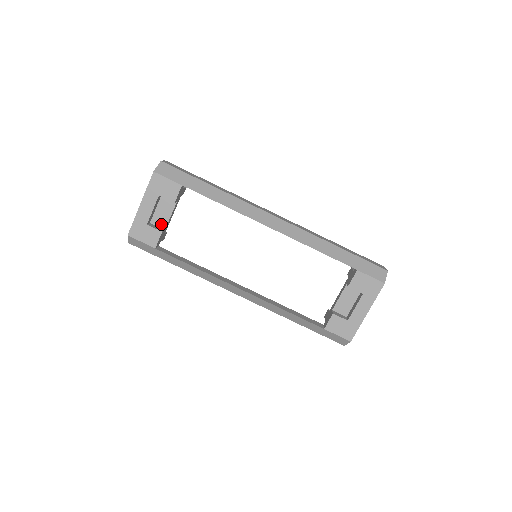
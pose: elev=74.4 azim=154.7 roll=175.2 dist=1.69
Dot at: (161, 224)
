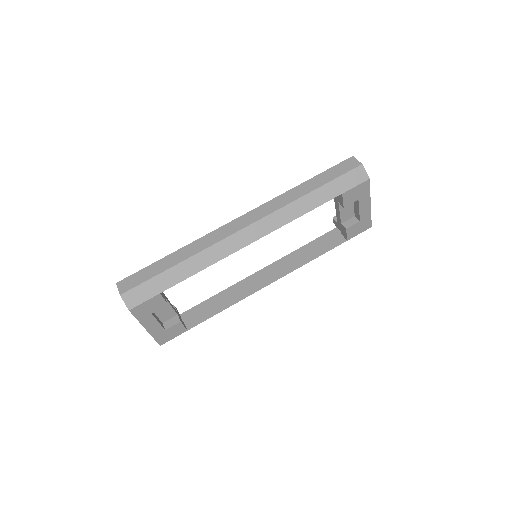
Dot at: (171, 316)
